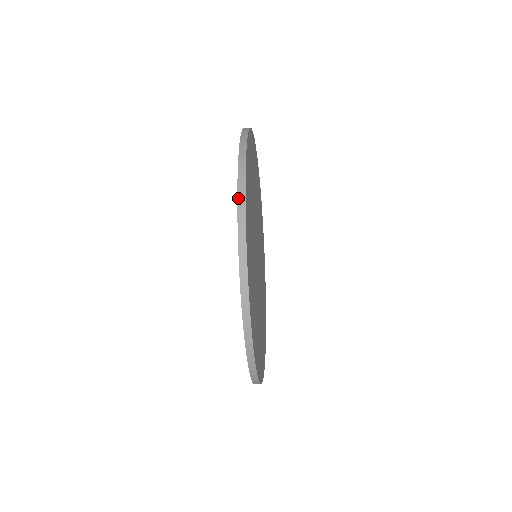
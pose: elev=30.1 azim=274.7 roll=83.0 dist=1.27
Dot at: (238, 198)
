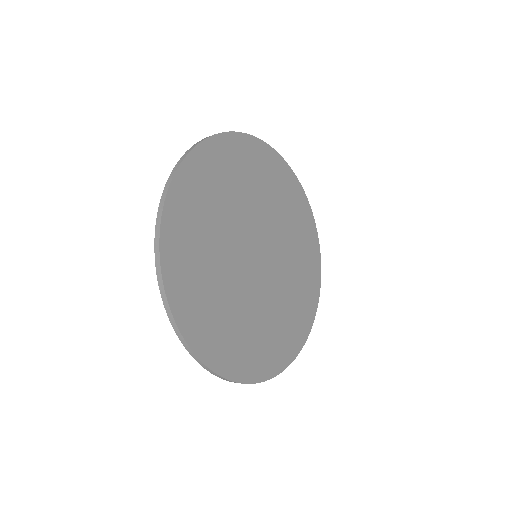
Dot at: occluded
